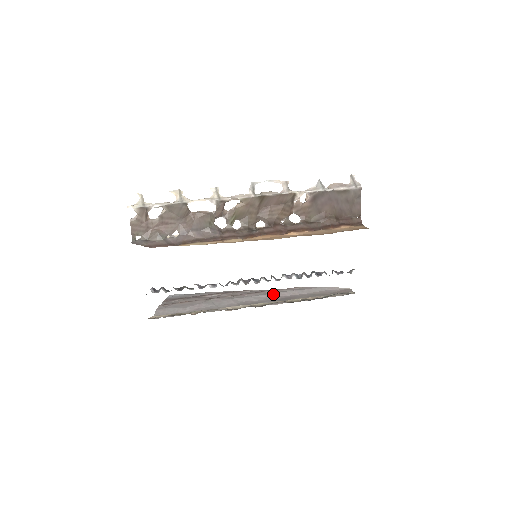
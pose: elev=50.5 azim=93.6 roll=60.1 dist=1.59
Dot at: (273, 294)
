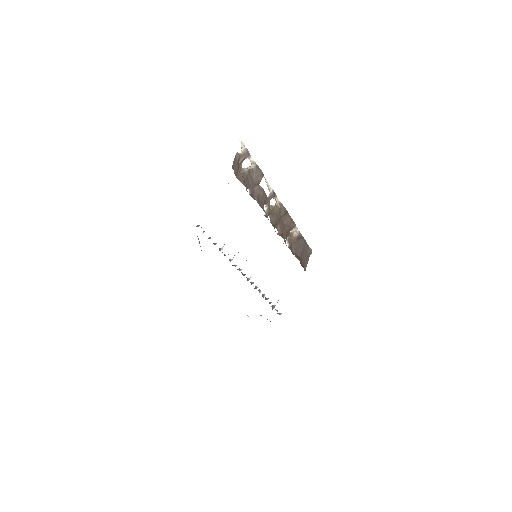
Dot at: occluded
